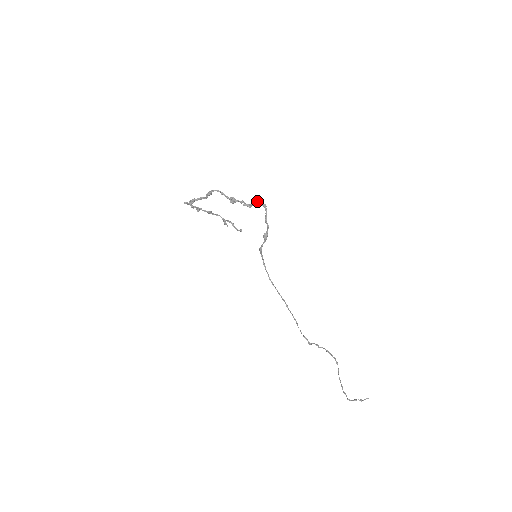
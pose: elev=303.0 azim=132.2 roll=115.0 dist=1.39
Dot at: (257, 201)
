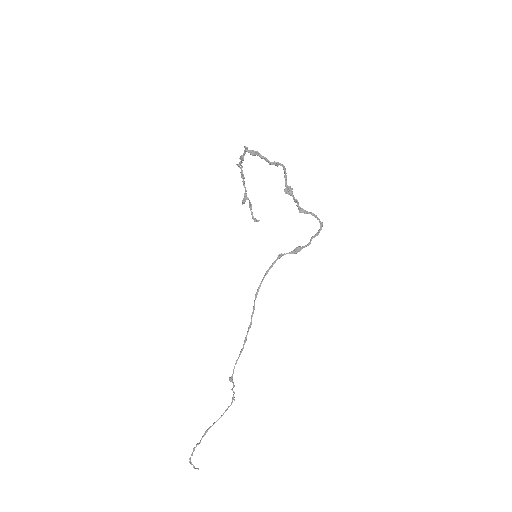
Dot at: (314, 214)
